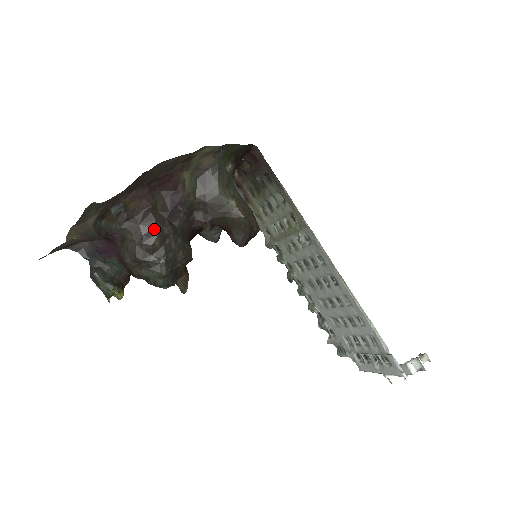
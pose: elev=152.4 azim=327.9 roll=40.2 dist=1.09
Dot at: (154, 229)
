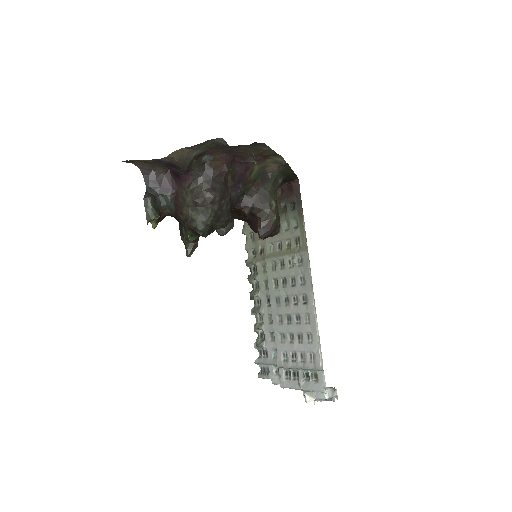
Dot at: (220, 188)
